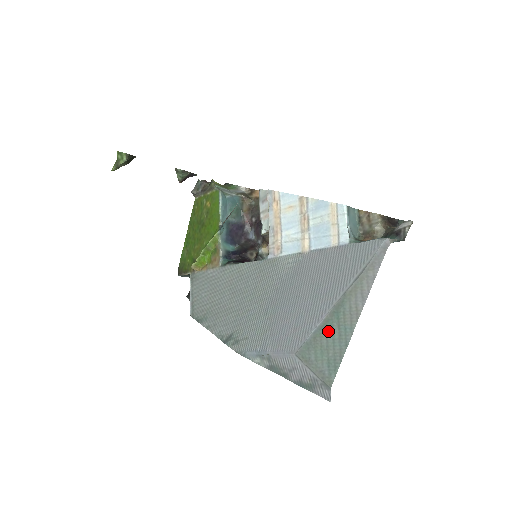
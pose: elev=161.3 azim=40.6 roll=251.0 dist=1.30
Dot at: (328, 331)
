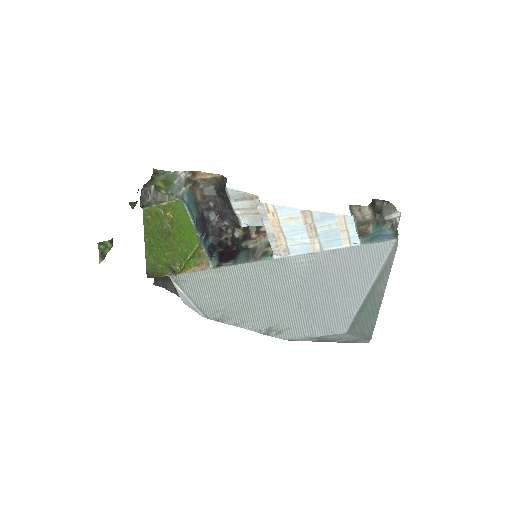
Dot at: (365, 311)
